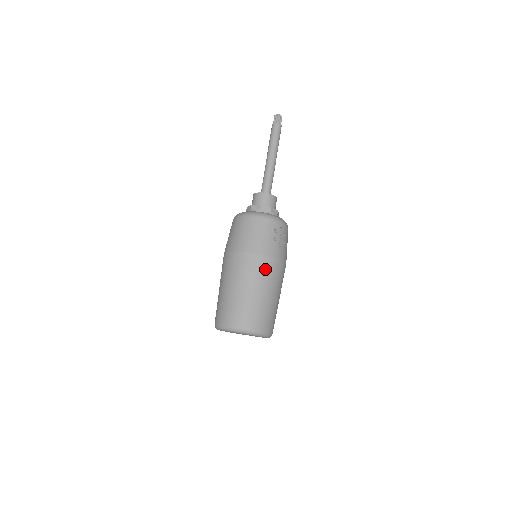
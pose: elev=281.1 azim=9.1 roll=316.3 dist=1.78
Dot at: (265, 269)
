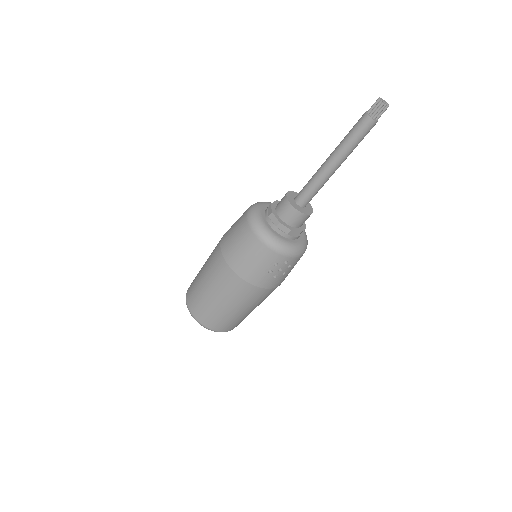
Dot at: (244, 293)
